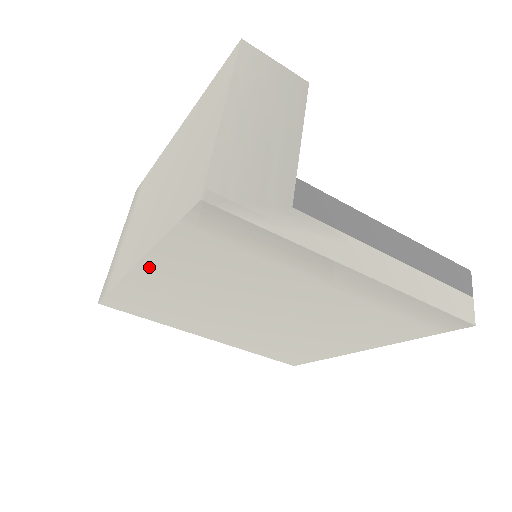
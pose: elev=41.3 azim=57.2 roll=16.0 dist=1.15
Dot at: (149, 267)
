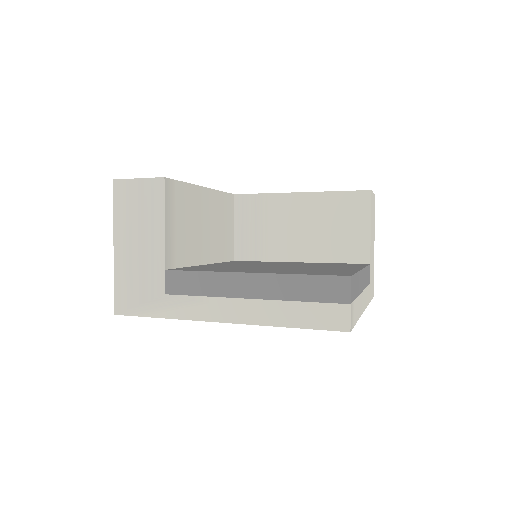
Dot at: occluded
